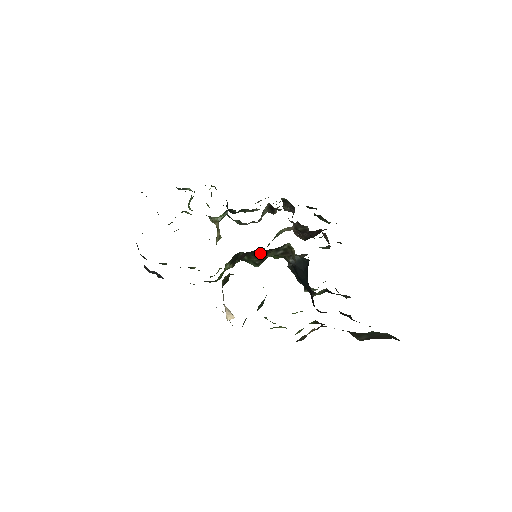
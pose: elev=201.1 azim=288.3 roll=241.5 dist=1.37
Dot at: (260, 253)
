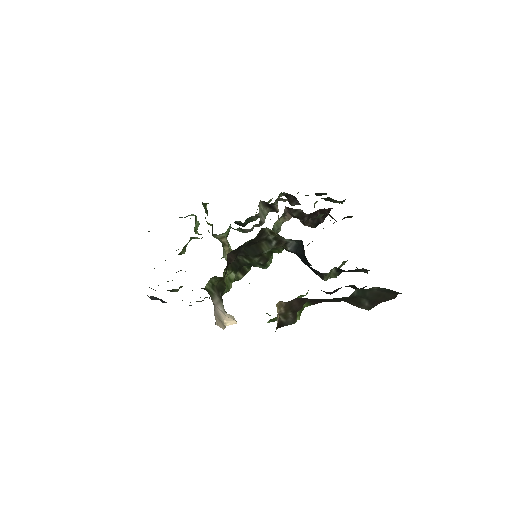
Dot at: (253, 250)
